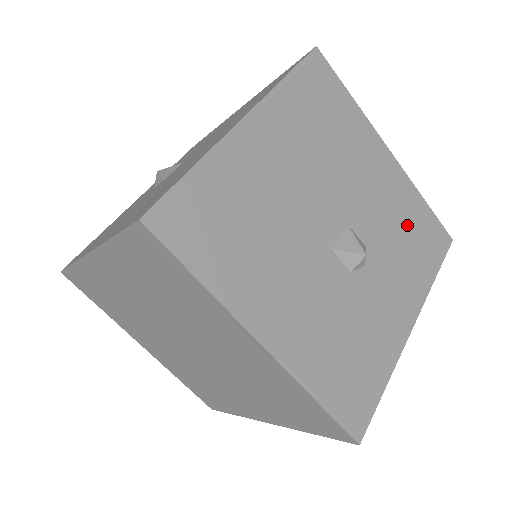
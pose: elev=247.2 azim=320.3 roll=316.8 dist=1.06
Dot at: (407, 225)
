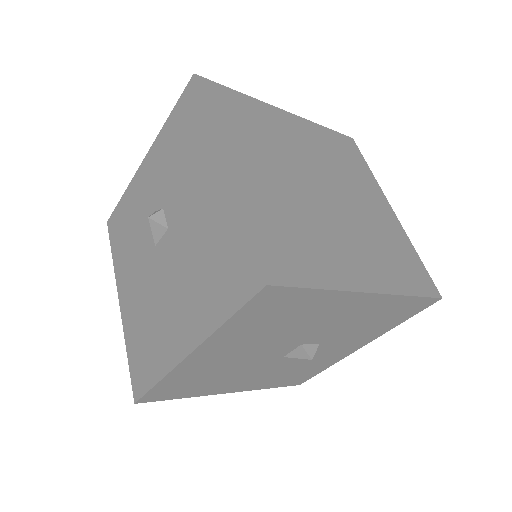
Dot at: (376, 317)
